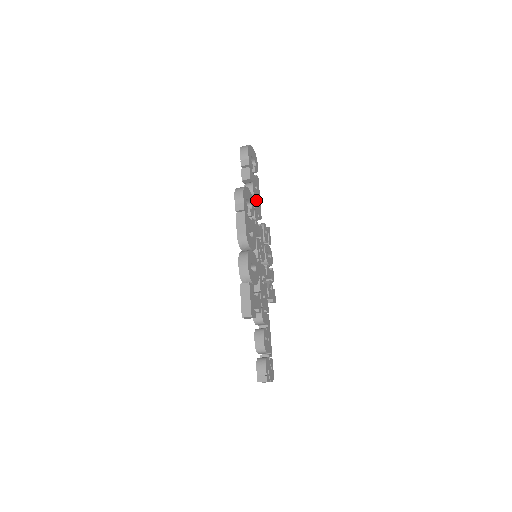
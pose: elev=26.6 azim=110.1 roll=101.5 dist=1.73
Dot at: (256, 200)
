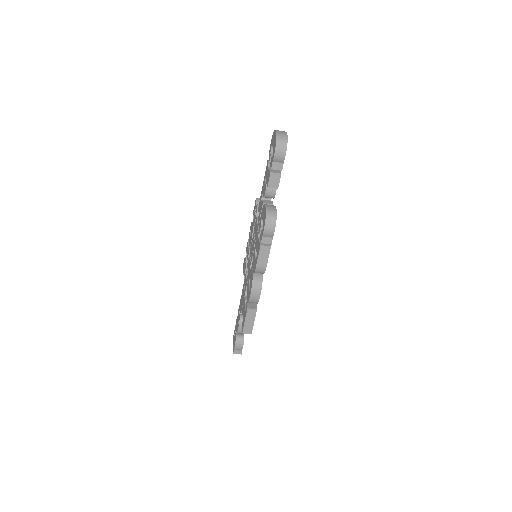
Dot at: occluded
